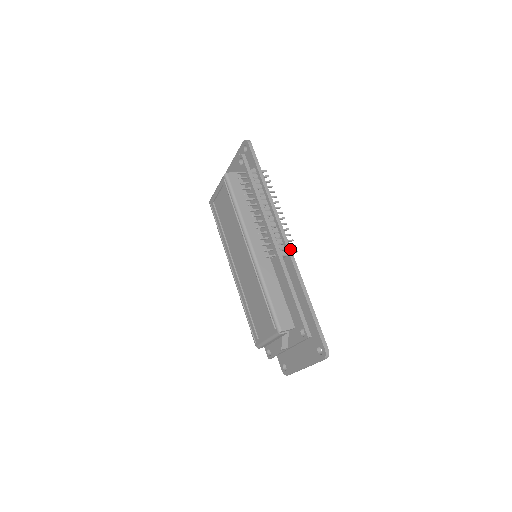
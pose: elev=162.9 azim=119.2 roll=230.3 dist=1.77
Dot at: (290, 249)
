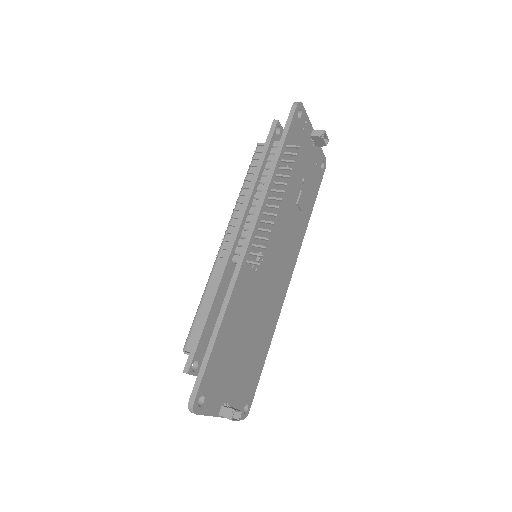
Dot at: (243, 256)
